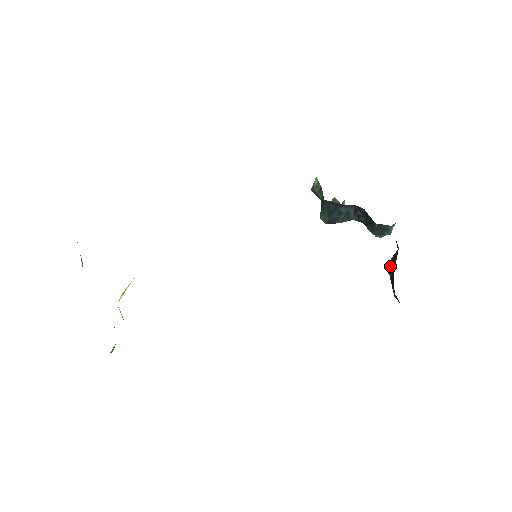
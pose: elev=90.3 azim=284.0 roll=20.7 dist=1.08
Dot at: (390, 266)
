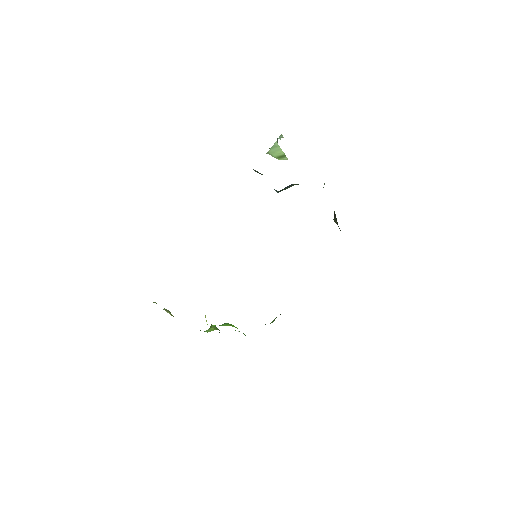
Dot at: (336, 221)
